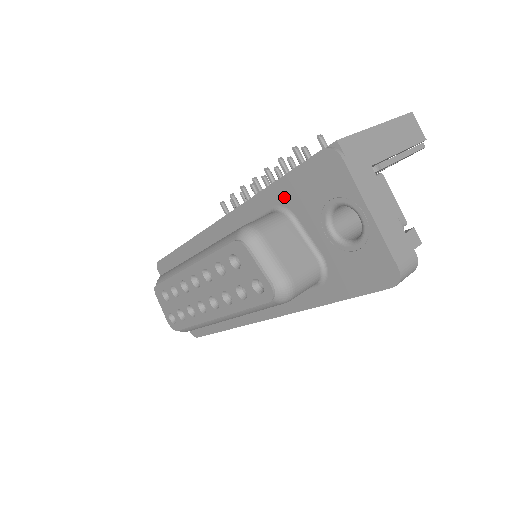
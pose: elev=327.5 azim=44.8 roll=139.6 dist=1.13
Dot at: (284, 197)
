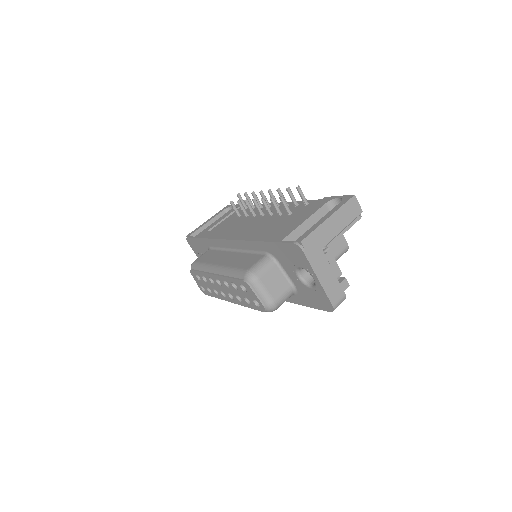
Dot at: (272, 251)
